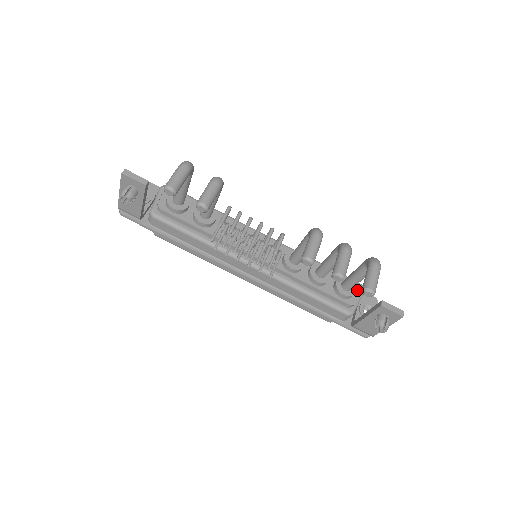
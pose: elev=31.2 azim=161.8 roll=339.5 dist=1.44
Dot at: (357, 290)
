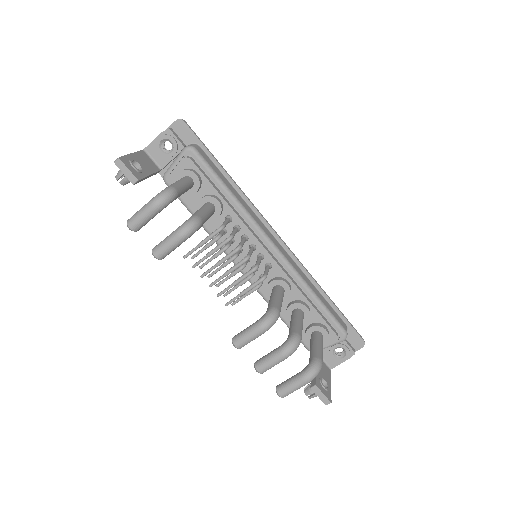
Dot at: (331, 340)
